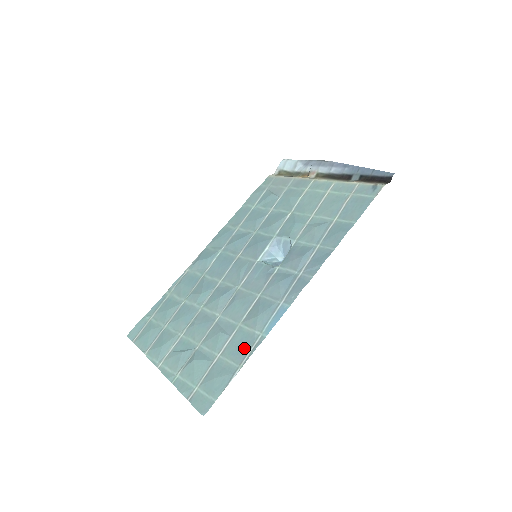
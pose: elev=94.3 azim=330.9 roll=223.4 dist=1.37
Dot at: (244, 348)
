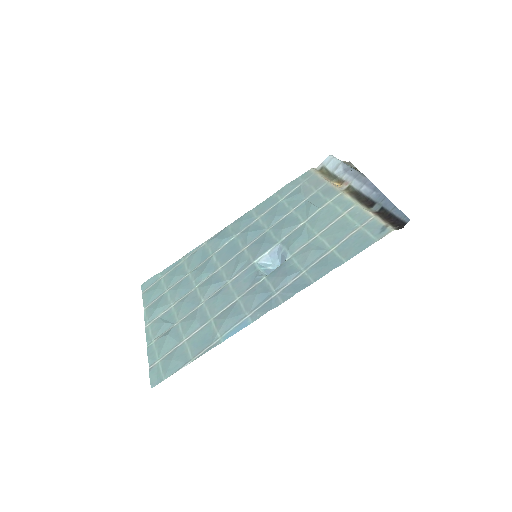
Dot at: (203, 344)
